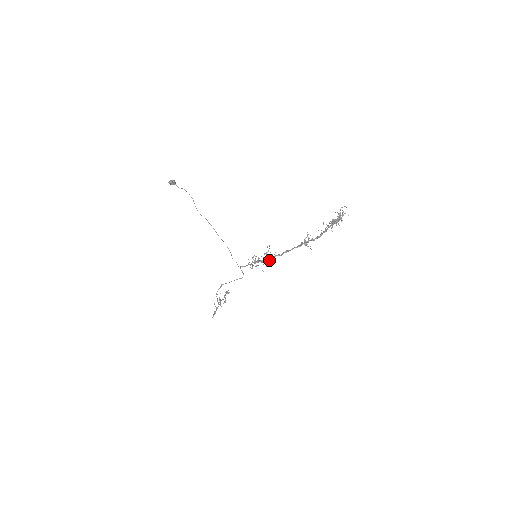
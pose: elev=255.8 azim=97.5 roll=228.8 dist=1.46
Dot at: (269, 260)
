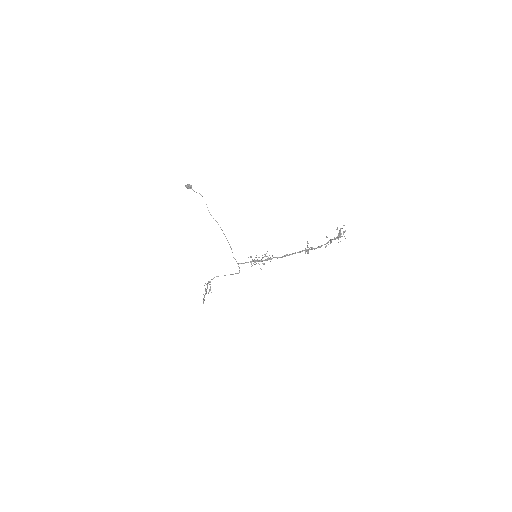
Dot at: (267, 260)
